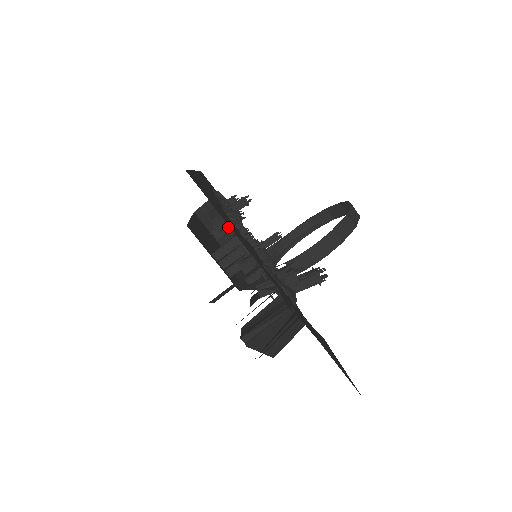
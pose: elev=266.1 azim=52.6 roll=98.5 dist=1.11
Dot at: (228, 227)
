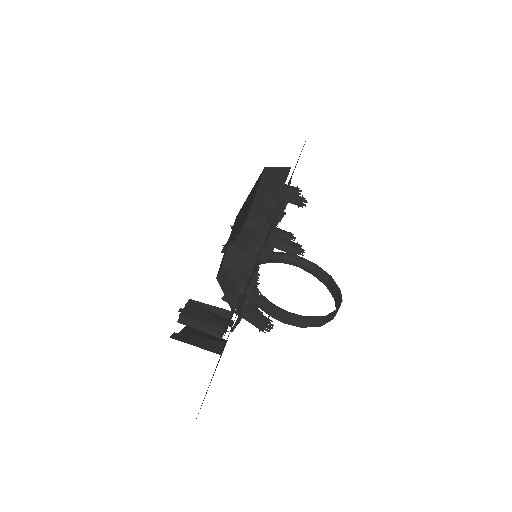
Dot at: occluded
